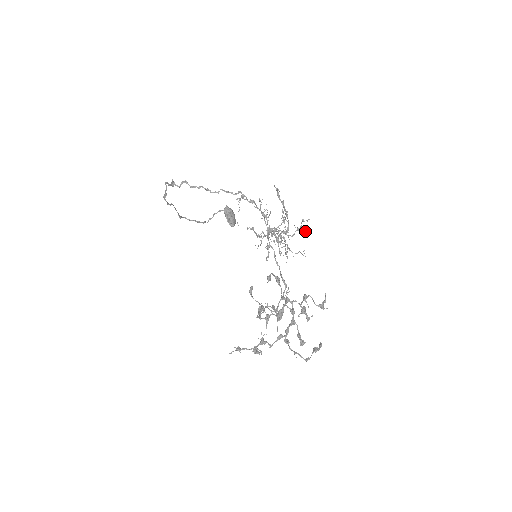
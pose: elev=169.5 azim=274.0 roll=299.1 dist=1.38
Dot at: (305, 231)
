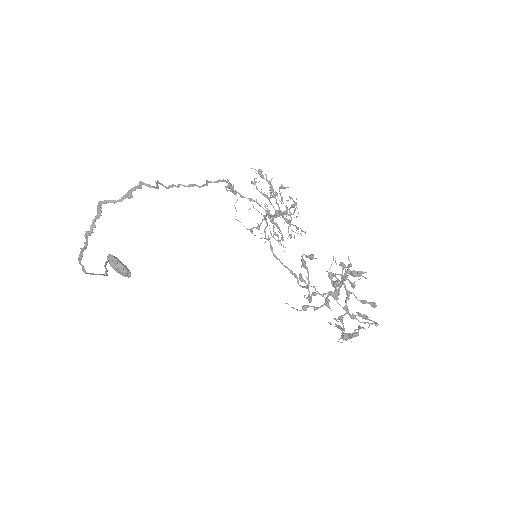
Dot at: occluded
